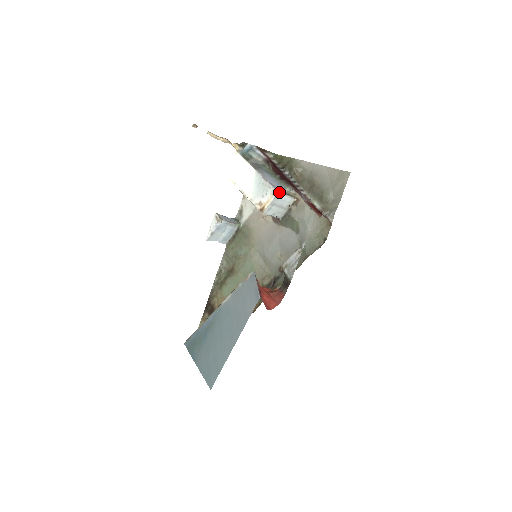
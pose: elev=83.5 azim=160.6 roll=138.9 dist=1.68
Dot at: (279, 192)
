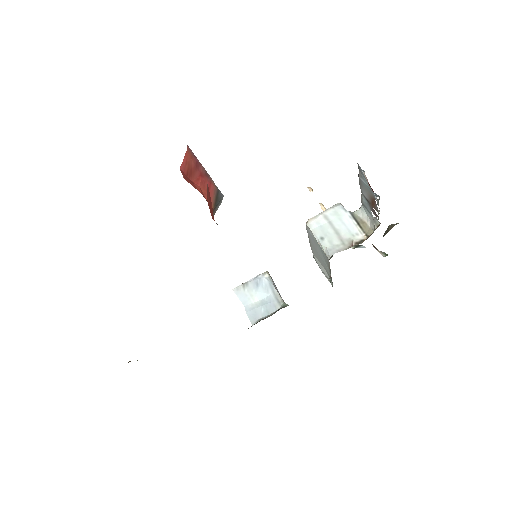
Dot at: (343, 206)
